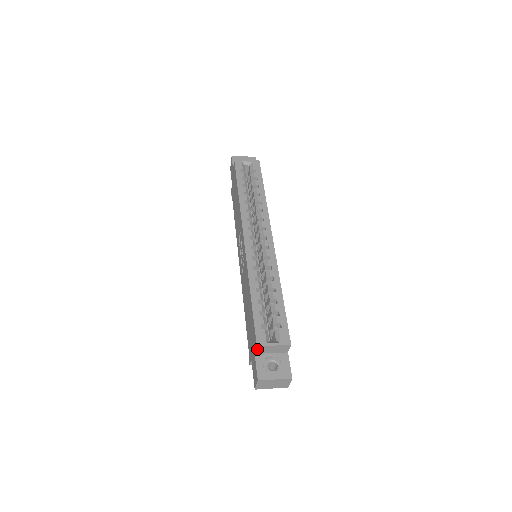
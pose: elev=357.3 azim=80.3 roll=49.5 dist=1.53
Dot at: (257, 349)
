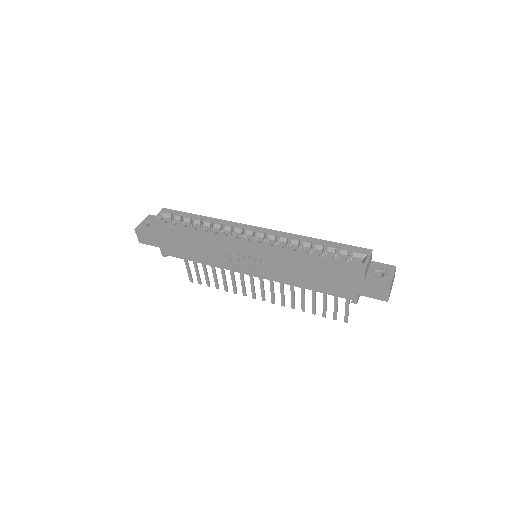
Dot at: (365, 274)
